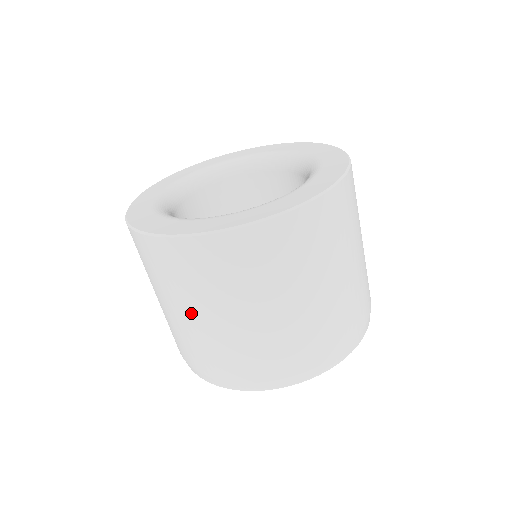
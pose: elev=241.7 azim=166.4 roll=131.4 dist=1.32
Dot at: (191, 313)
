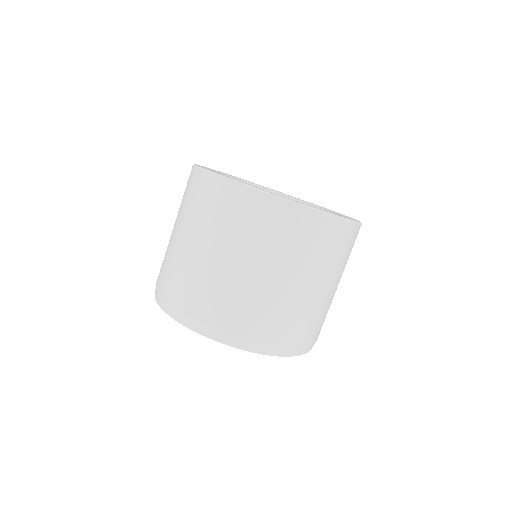
Dot at: occluded
